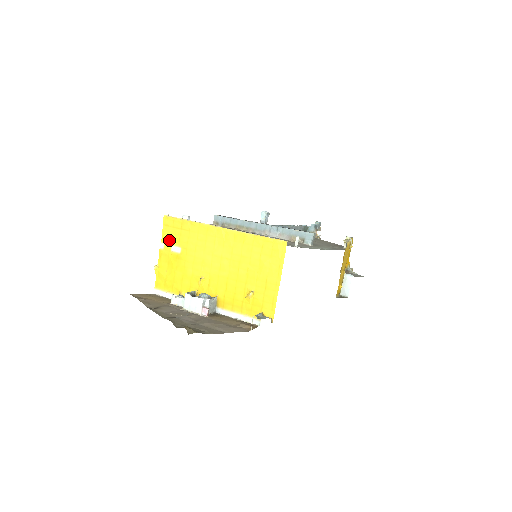
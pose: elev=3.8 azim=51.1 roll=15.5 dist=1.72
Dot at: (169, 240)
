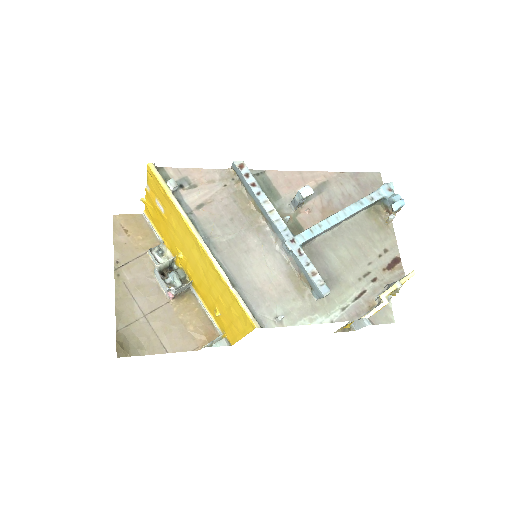
Dot at: (153, 191)
